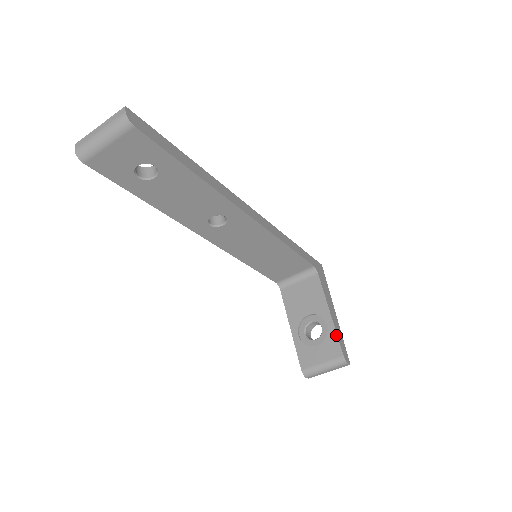
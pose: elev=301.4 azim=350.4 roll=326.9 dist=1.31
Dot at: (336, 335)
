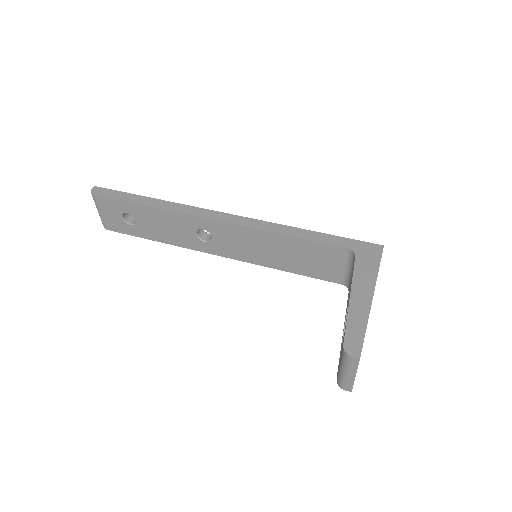
Dot at: (346, 322)
